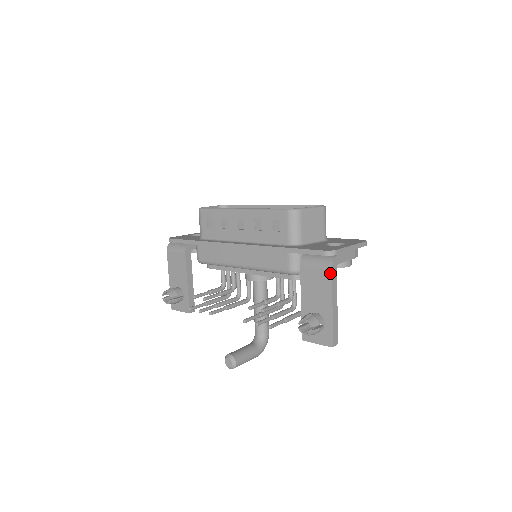
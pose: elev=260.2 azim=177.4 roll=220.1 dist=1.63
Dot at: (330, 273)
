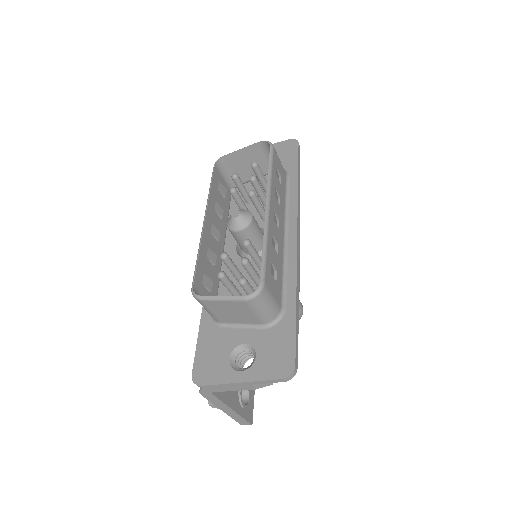
Dot at: (203, 394)
